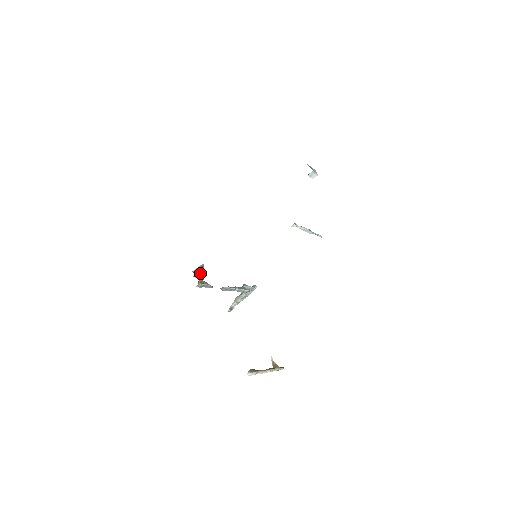
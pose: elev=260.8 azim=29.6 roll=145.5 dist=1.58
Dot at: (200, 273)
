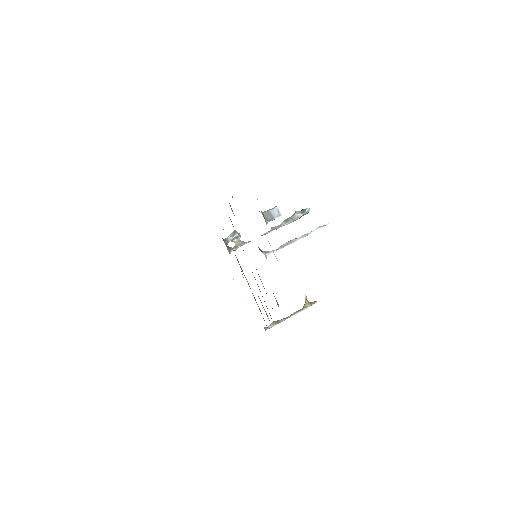
Dot at: (235, 236)
